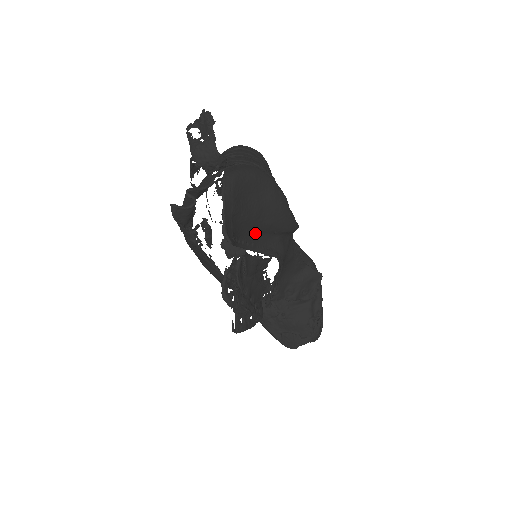
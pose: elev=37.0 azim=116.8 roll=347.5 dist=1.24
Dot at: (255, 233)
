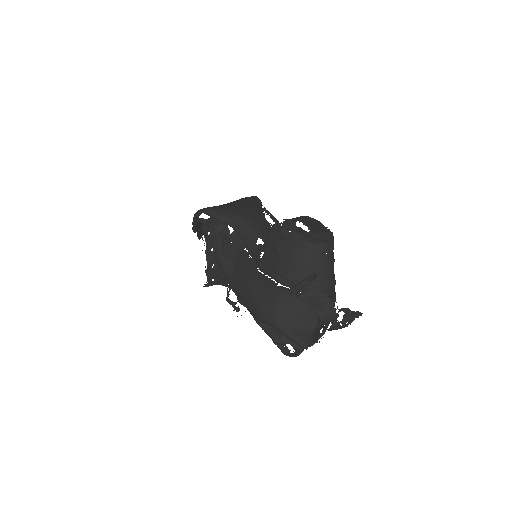
Dot at: occluded
